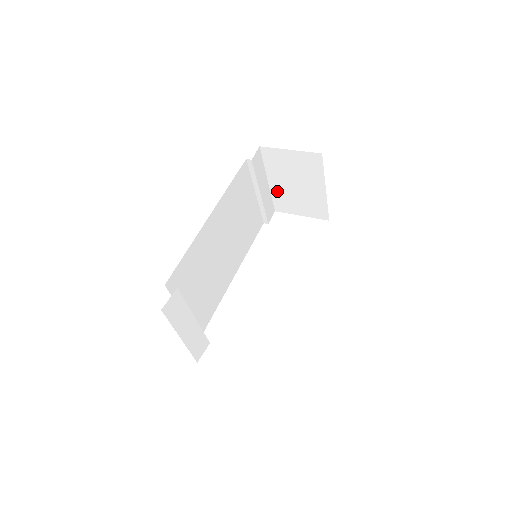
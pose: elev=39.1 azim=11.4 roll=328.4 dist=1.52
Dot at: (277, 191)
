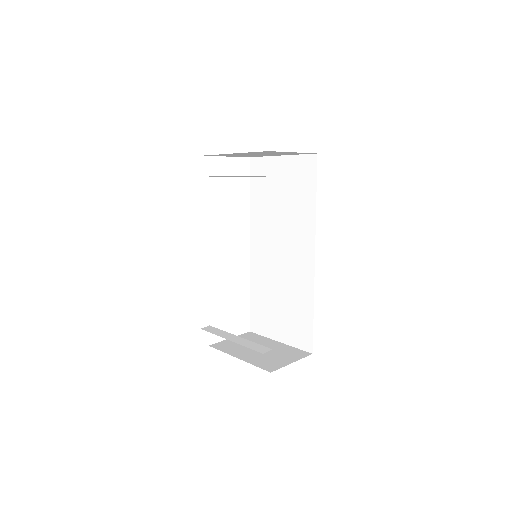
Dot at: (229, 154)
